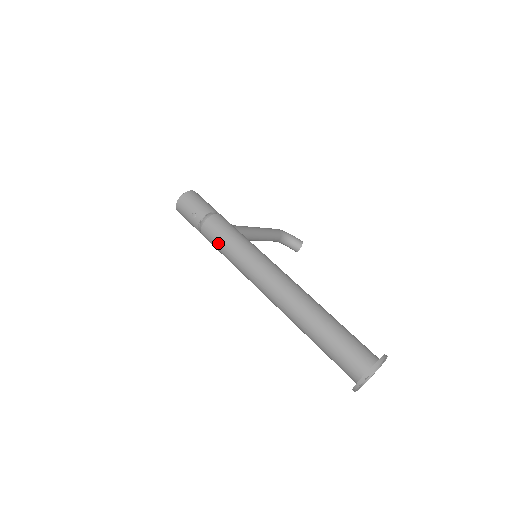
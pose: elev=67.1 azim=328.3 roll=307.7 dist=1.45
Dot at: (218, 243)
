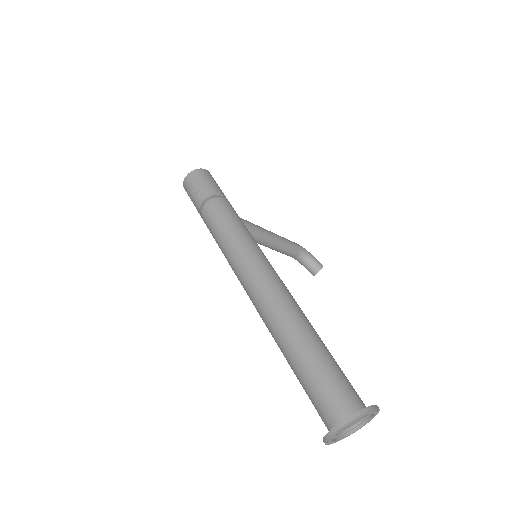
Dot at: (214, 228)
